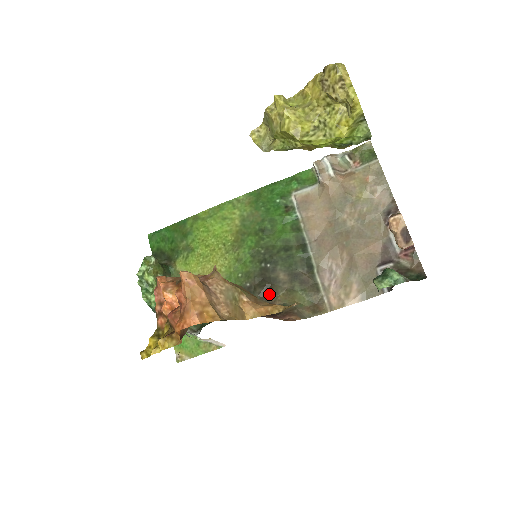
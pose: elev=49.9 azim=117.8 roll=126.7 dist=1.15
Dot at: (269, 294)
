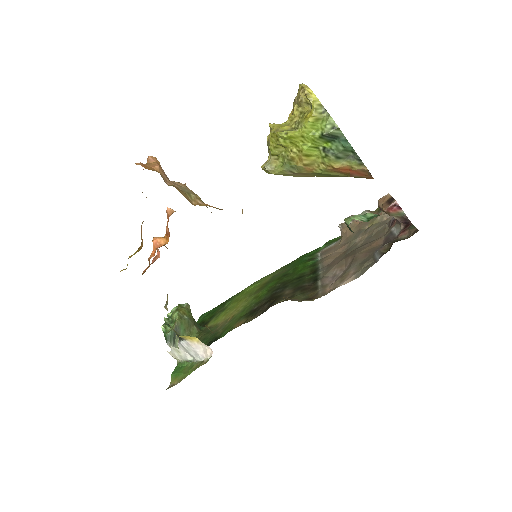
Dot at: (270, 305)
